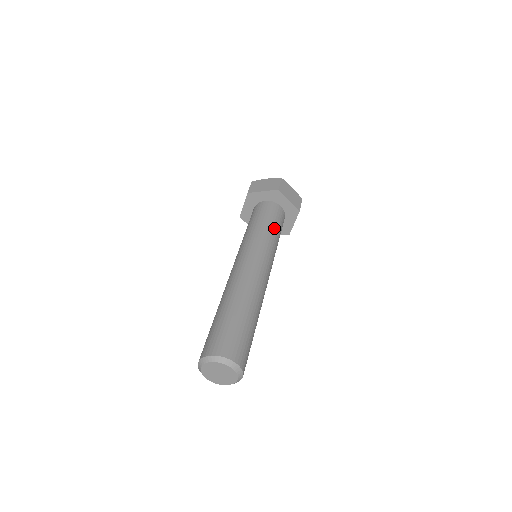
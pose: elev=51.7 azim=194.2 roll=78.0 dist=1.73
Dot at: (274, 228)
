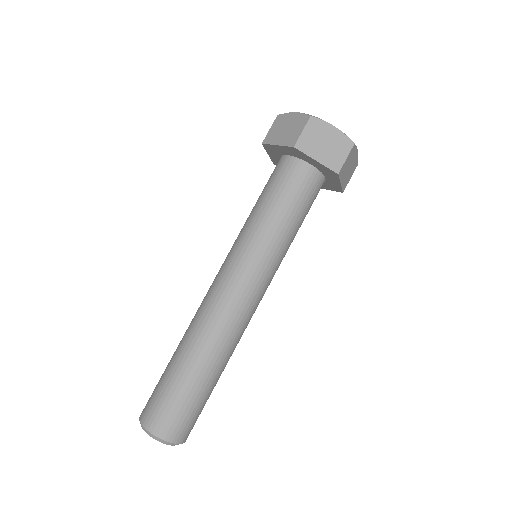
Dot at: (282, 215)
